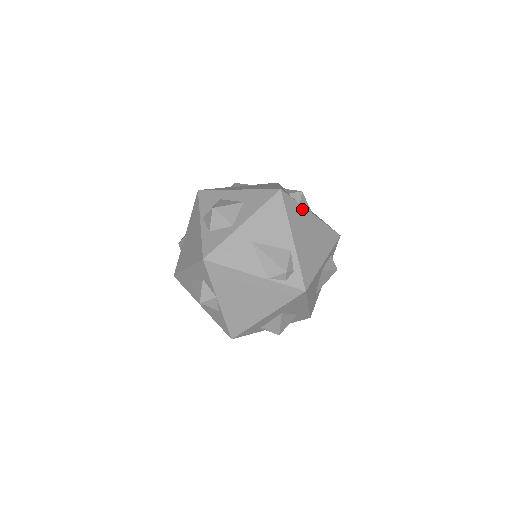
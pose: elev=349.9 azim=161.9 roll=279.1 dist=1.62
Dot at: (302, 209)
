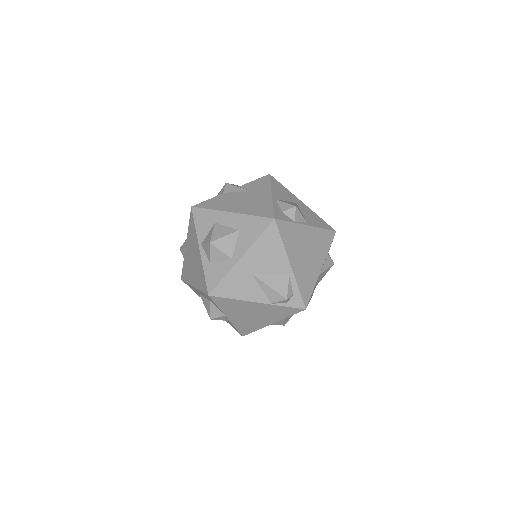
Dot at: (297, 227)
